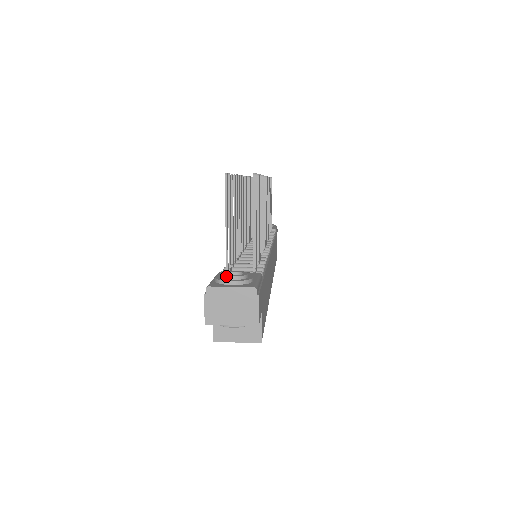
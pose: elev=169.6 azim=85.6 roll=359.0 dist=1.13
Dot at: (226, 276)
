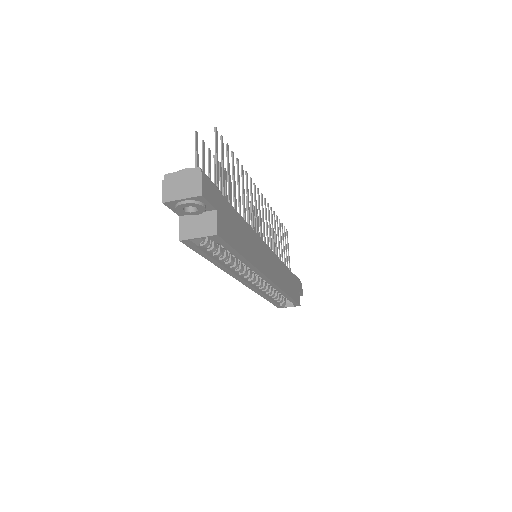
Dot at: (181, 170)
